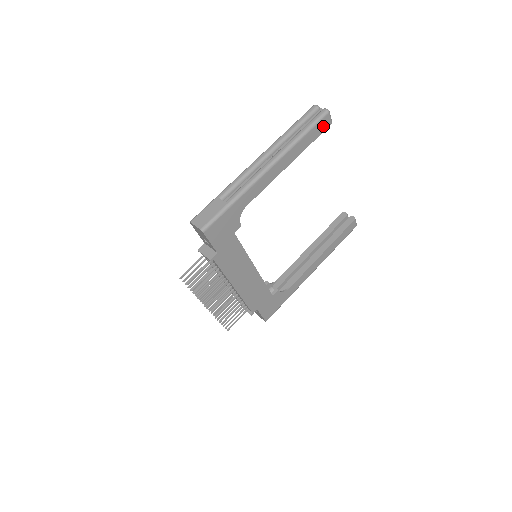
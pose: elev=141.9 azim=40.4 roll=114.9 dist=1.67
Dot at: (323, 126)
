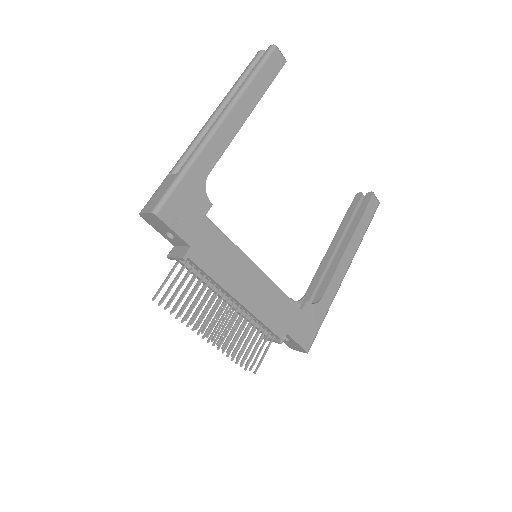
Dot at: (276, 65)
